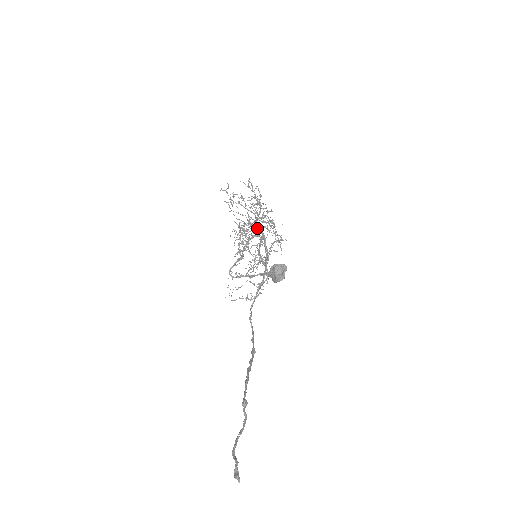
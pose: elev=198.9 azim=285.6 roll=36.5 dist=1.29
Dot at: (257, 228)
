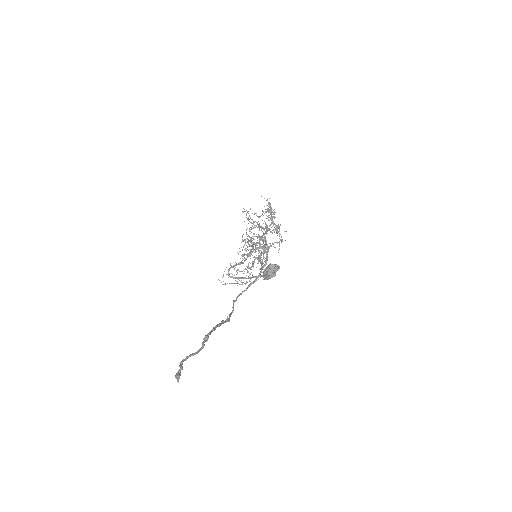
Dot at: occluded
